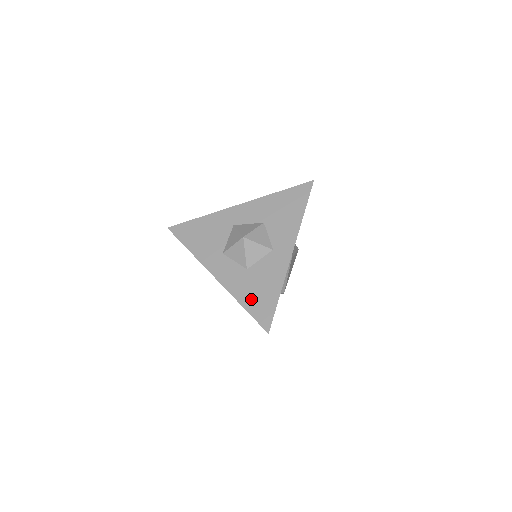
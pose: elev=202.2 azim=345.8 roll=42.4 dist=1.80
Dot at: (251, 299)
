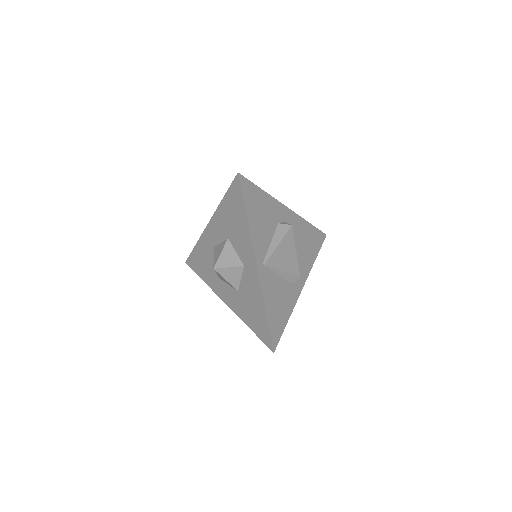
Dot at: (251, 320)
